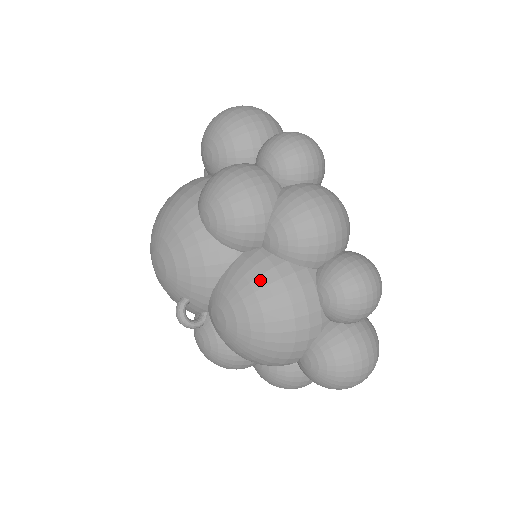
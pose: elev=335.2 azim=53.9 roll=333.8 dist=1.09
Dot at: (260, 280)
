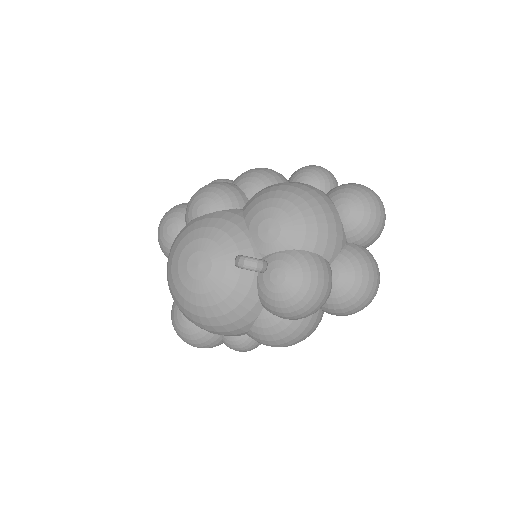
Dot at: (265, 190)
